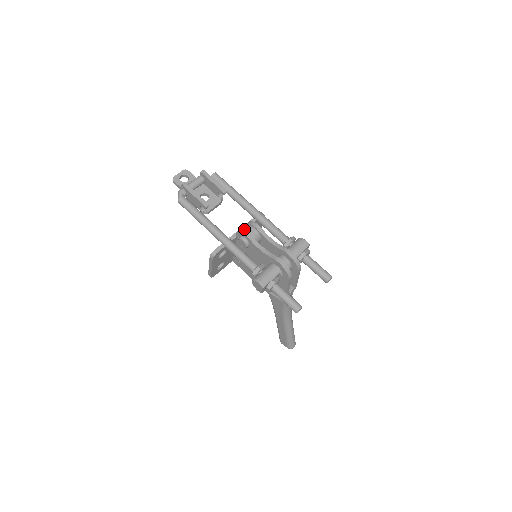
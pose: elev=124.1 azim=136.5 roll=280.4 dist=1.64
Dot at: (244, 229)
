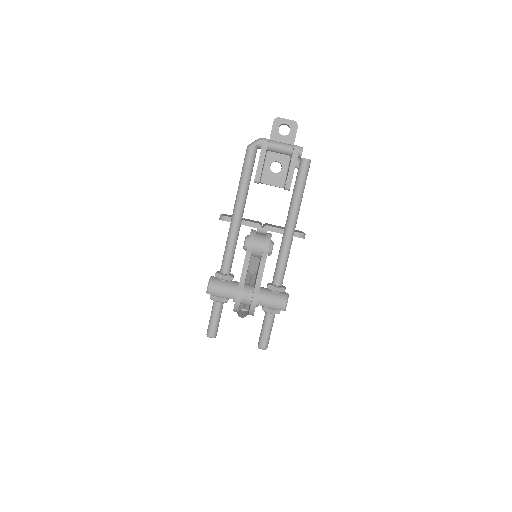
Dot at: (255, 237)
